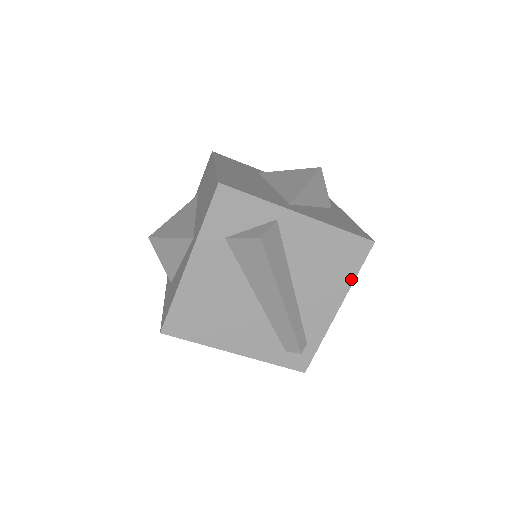
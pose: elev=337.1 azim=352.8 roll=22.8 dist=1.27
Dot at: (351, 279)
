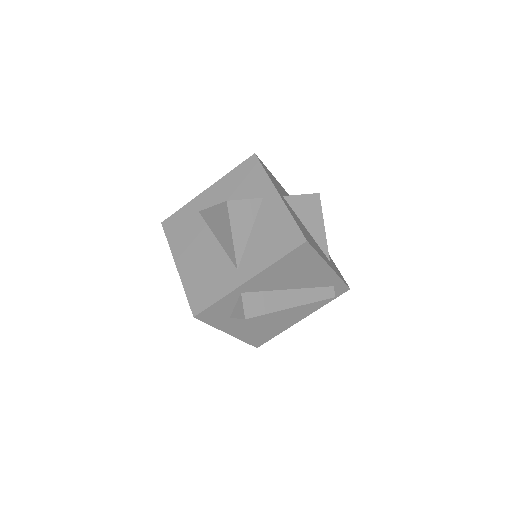
Dot at: (318, 258)
